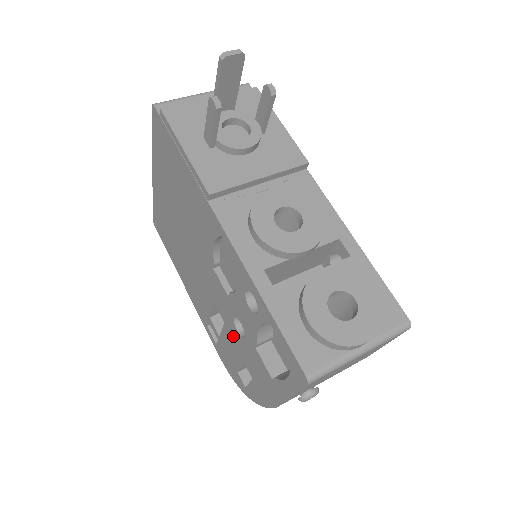
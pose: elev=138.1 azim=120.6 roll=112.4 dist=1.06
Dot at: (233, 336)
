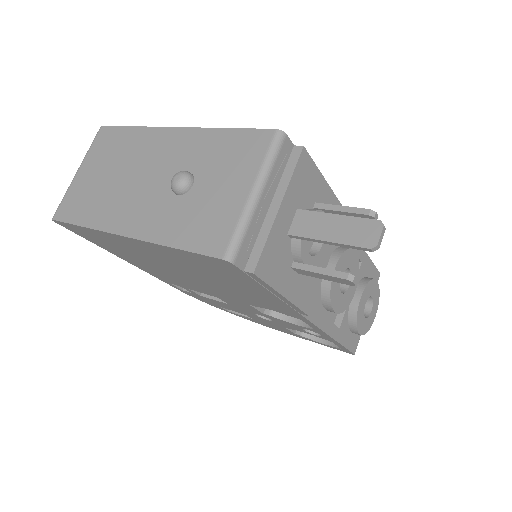
Dot at: occluded
